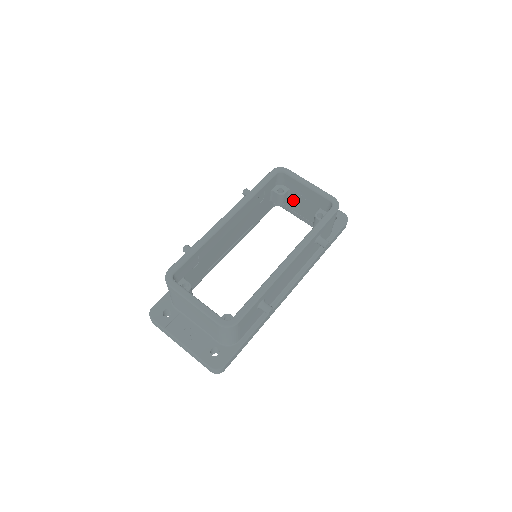
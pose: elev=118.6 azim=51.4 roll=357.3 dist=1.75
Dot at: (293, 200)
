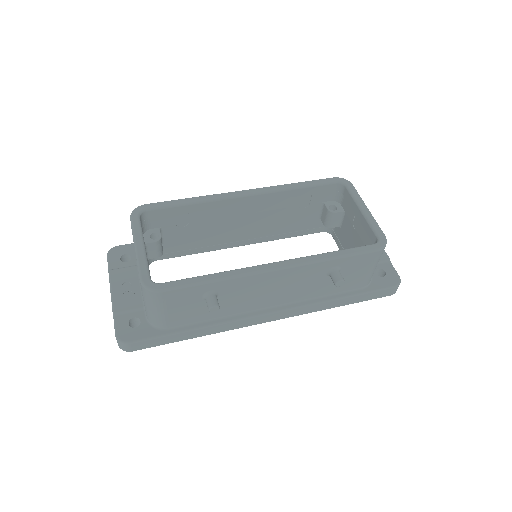
Dot at: (344, 228)
